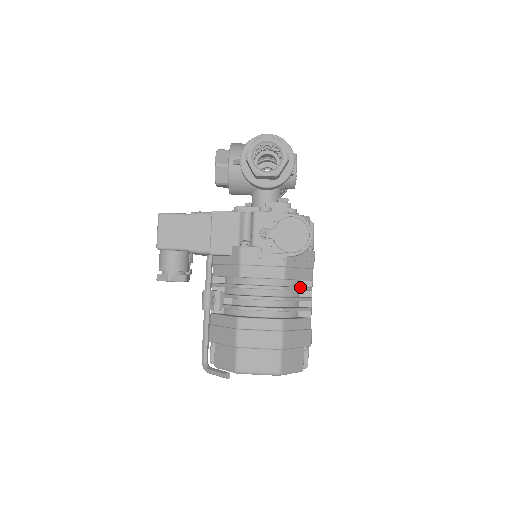
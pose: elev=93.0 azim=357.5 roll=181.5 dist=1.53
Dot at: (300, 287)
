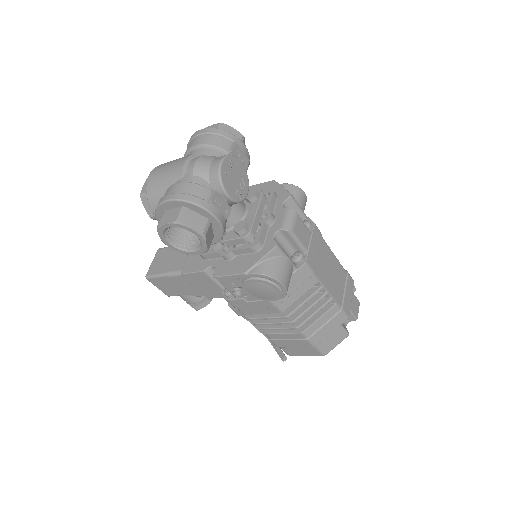
Dot at: (306, 300)
